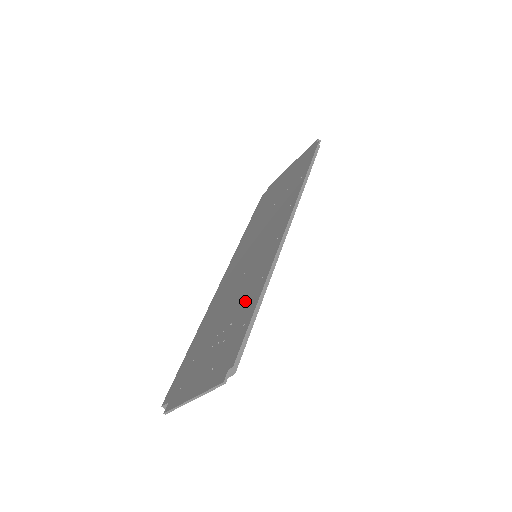
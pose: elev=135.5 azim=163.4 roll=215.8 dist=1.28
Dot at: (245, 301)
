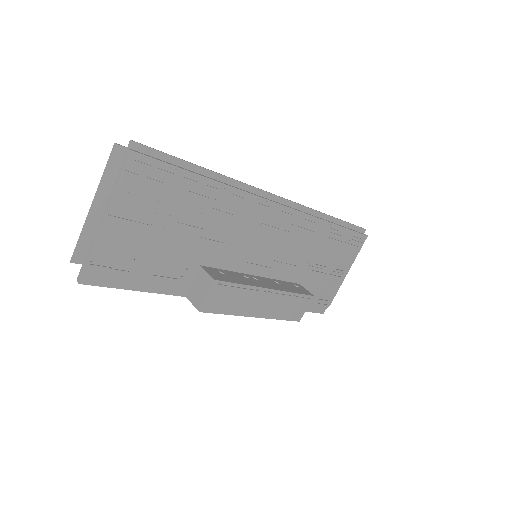
Dot at: occluded
